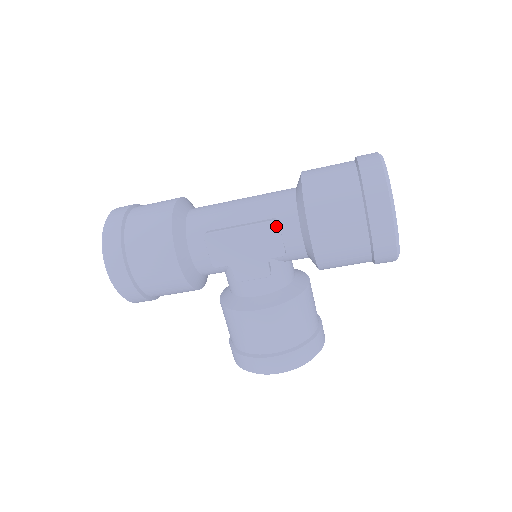
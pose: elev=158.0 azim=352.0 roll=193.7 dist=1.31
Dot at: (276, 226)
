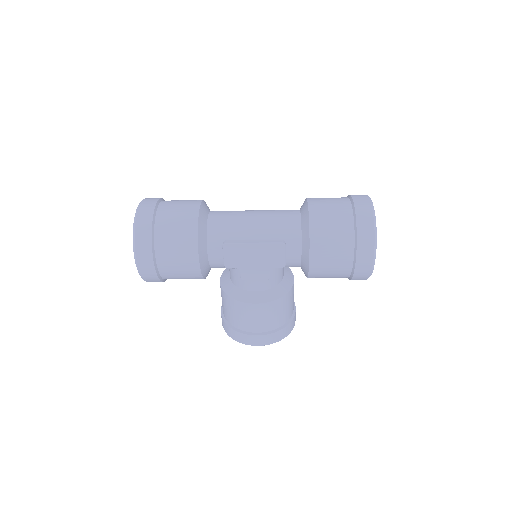
Dot at: (283, 247)
